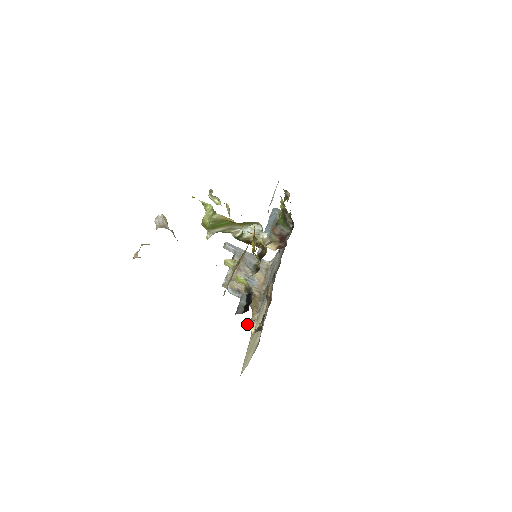
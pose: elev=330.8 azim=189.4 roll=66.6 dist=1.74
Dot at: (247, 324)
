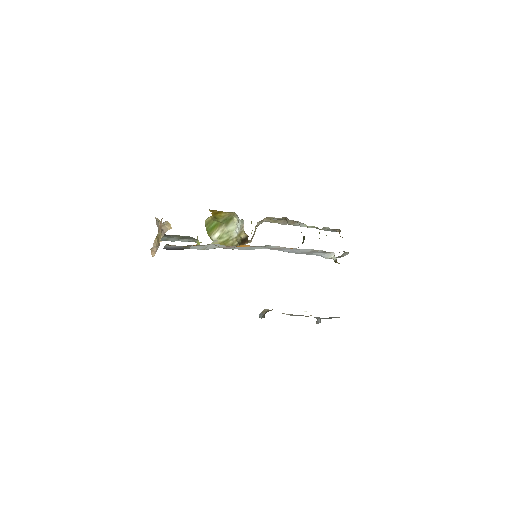
Dot at: occluded
